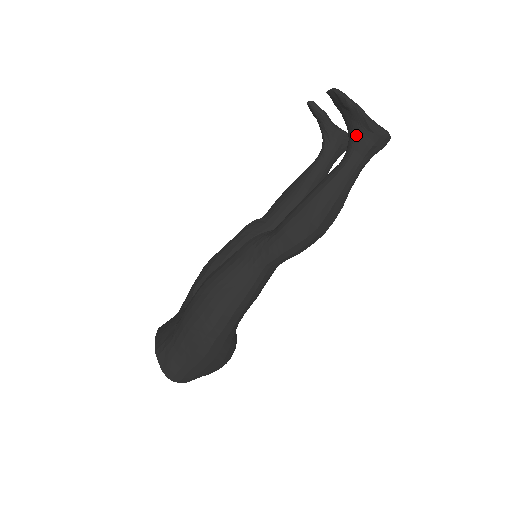
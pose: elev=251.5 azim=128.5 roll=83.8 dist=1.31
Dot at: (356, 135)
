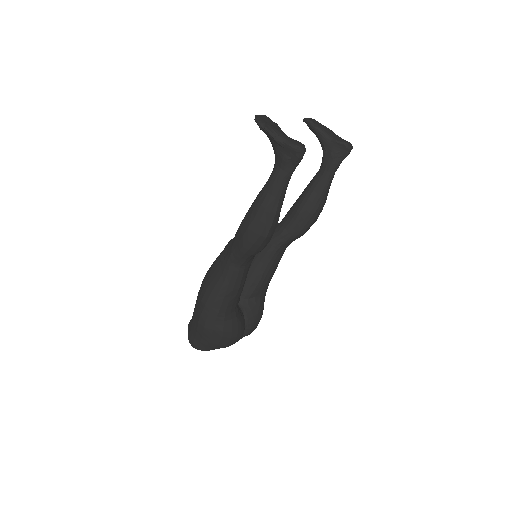
Dot at: (275, 151)
